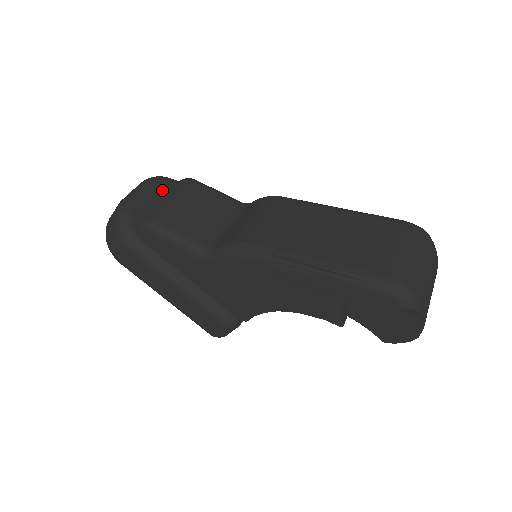
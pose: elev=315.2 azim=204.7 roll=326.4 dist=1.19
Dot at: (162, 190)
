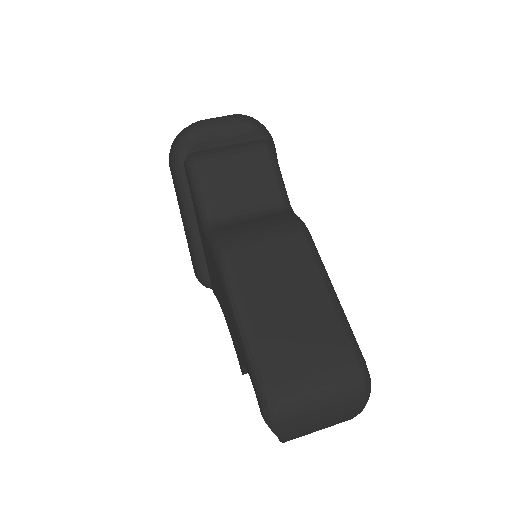
Dot at: (242, 135)
